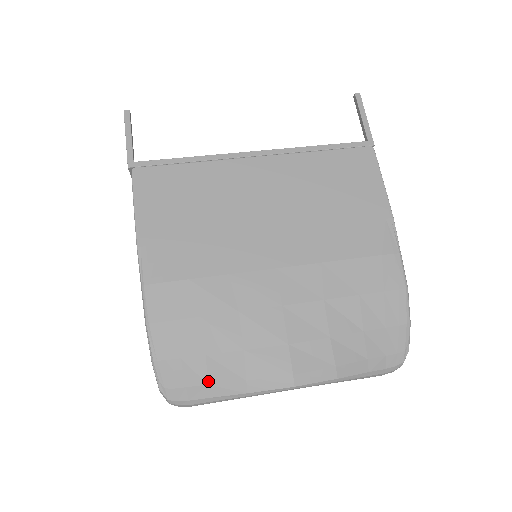
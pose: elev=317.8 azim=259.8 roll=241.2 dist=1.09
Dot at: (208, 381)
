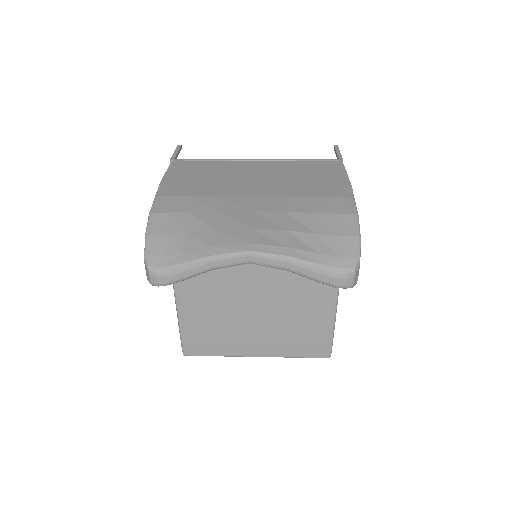
Dot at: (183, 250)
